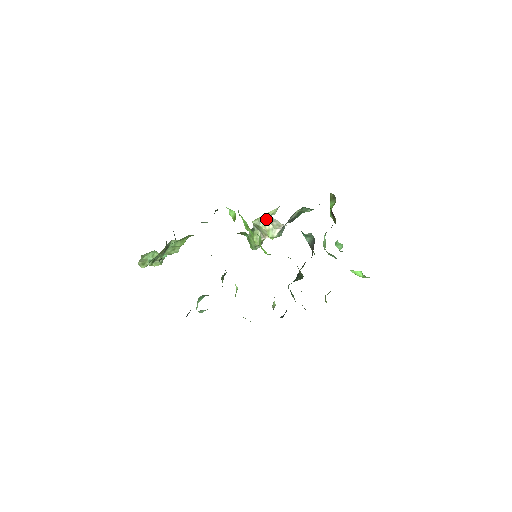
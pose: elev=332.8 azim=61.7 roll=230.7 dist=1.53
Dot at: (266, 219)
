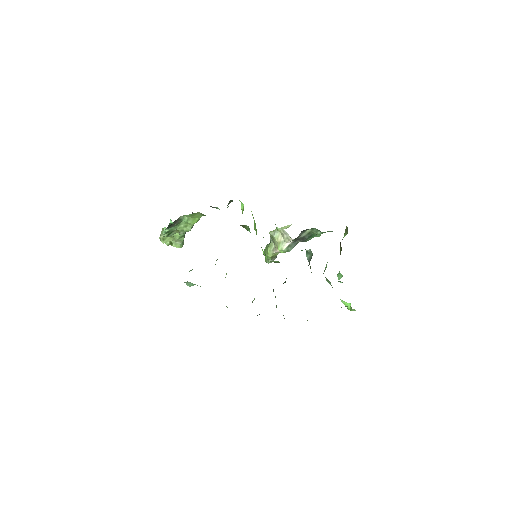
Dot at: (278, 230)
